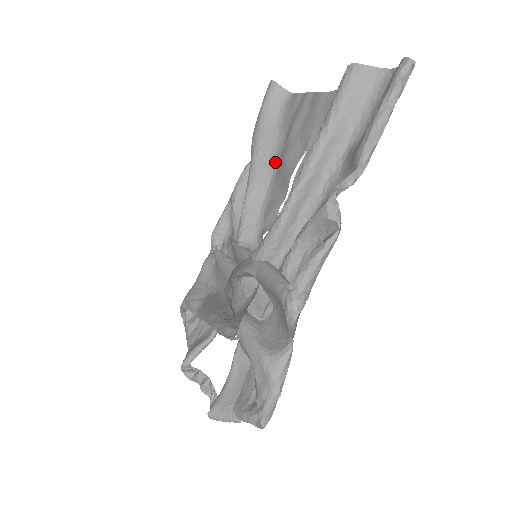
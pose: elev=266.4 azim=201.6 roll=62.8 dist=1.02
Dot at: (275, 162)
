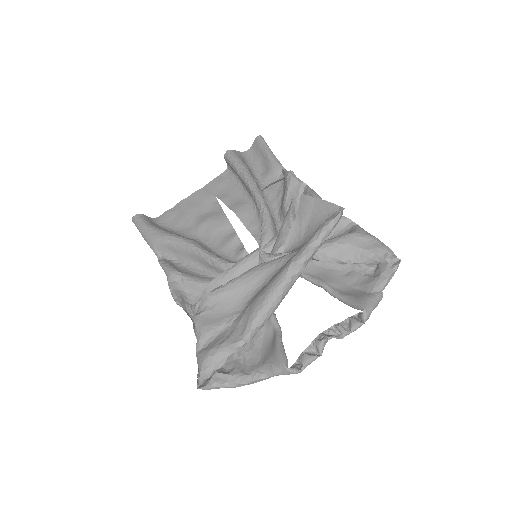
Dot at: (193, 236)
